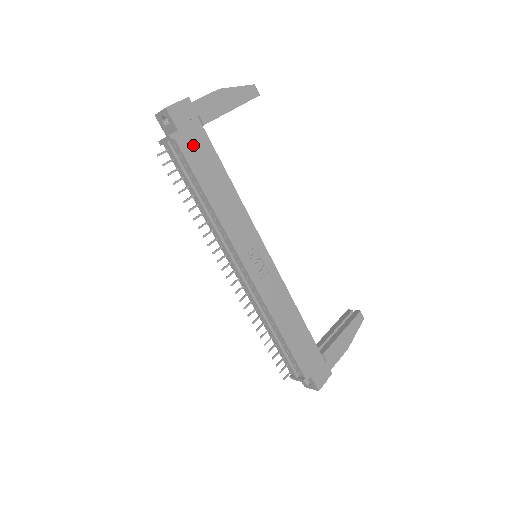
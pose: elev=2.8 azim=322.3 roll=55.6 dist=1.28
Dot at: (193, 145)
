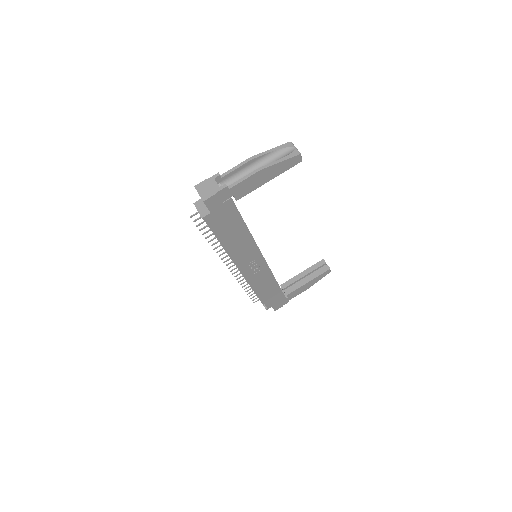
Dot at: (222, 218)
